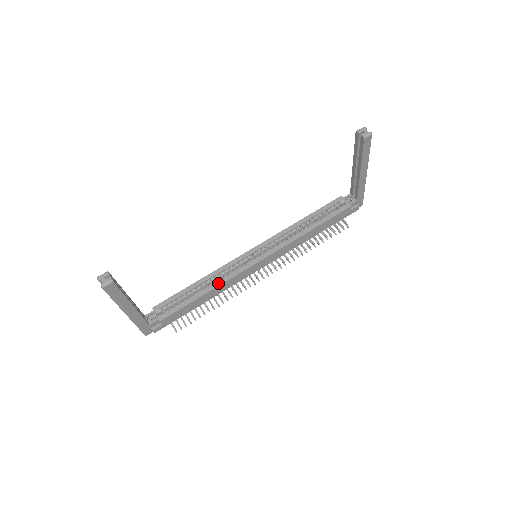
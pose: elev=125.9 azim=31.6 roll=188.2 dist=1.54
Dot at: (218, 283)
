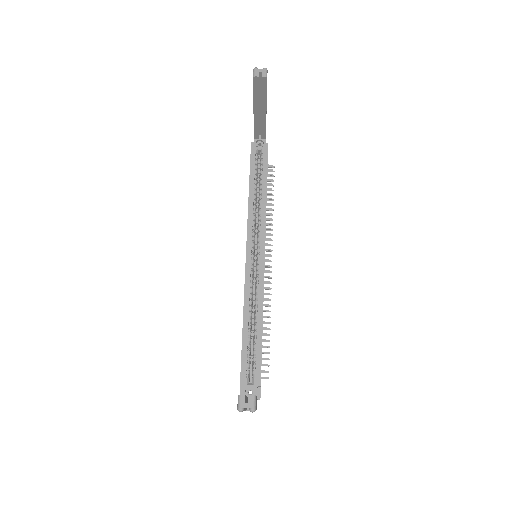
Dot at: (260, 307)
